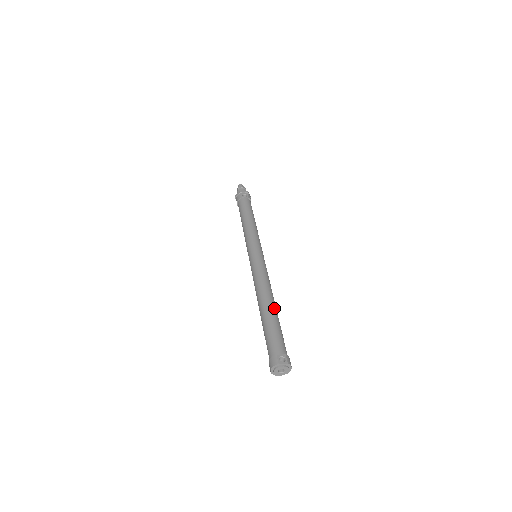
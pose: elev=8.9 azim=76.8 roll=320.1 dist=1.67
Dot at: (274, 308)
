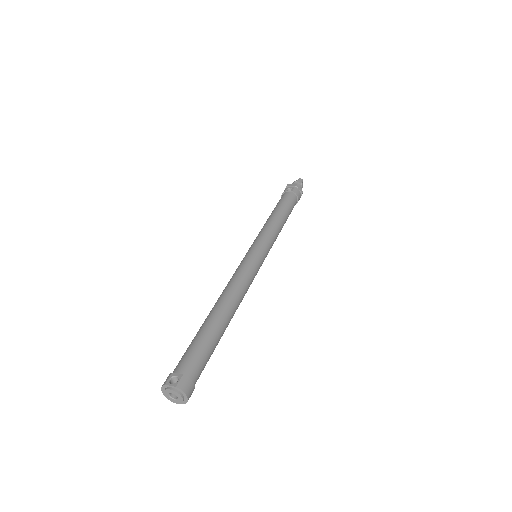
Dot at: (219, 316)
